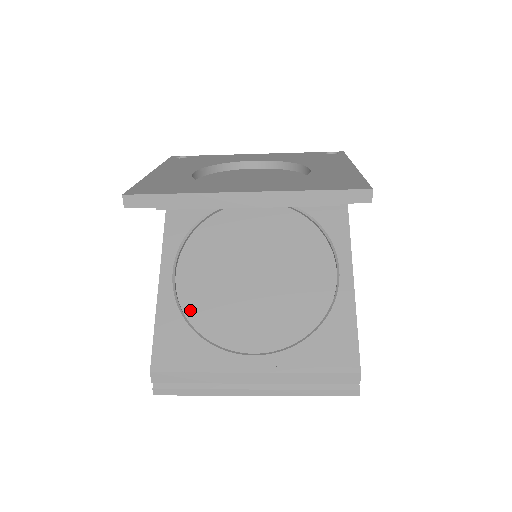
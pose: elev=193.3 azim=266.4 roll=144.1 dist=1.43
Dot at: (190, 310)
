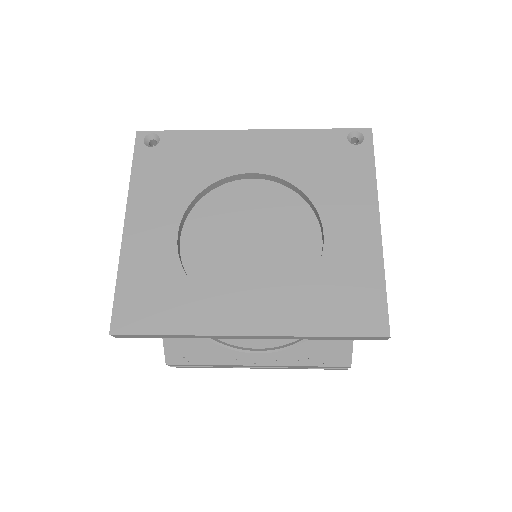
Dot at: occluded
